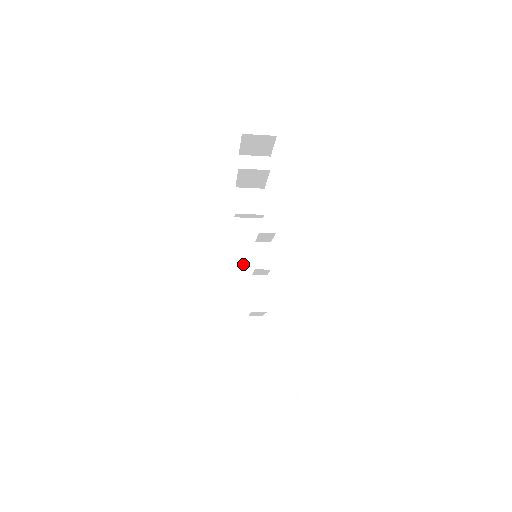
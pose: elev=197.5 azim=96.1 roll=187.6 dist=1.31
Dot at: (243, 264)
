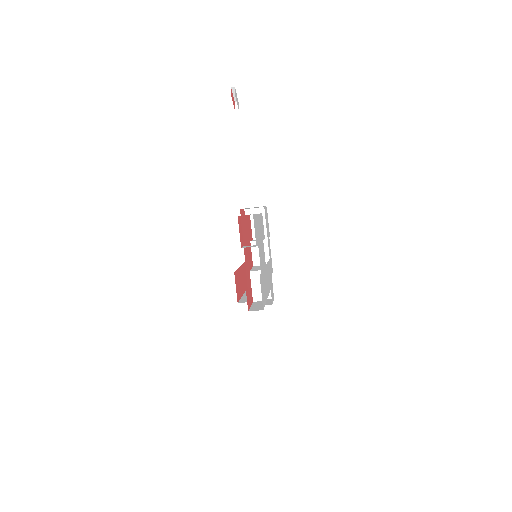
Dot at: occluded
